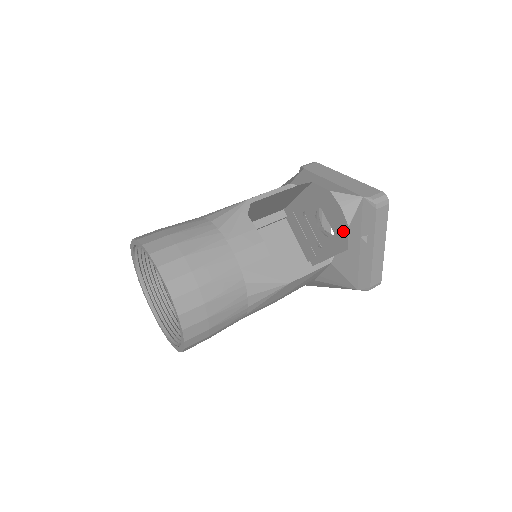
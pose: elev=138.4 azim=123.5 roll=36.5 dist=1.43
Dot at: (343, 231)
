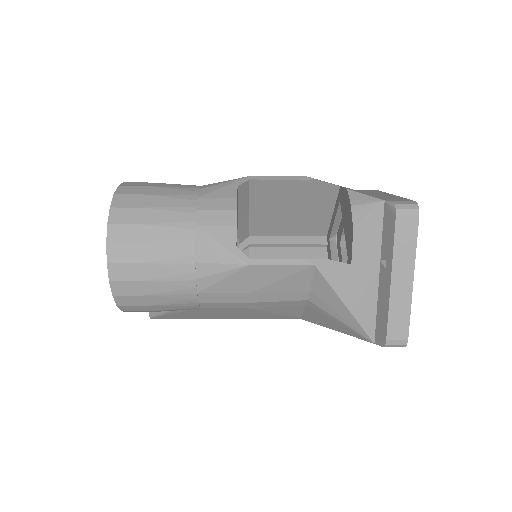
Dot at: (350, 238)
